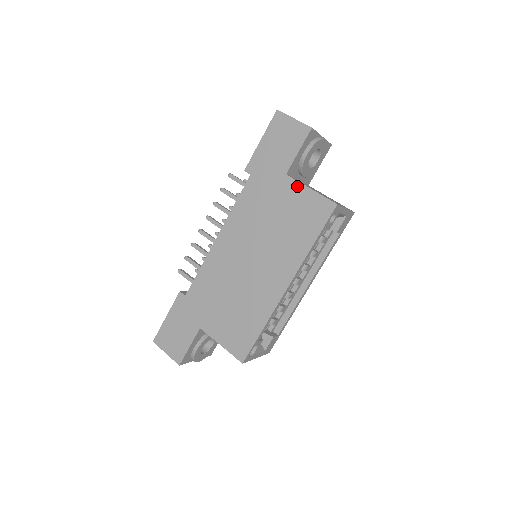
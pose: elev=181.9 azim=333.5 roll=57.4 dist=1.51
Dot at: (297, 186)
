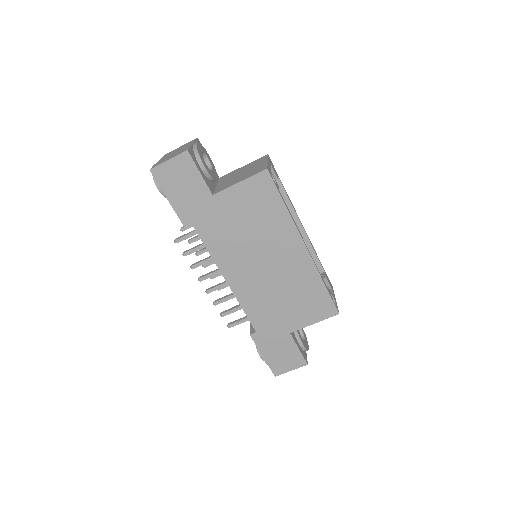
Dot at: (229, 192)
